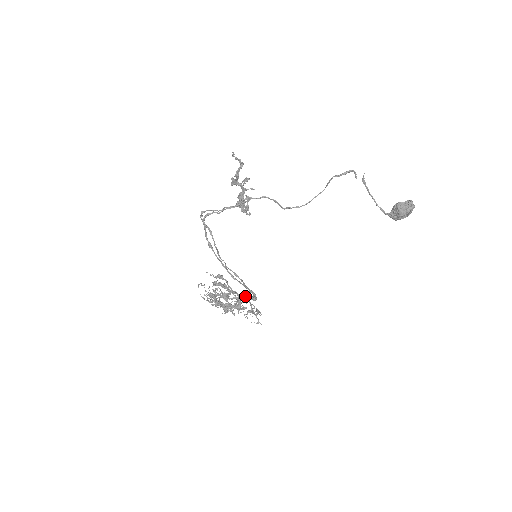
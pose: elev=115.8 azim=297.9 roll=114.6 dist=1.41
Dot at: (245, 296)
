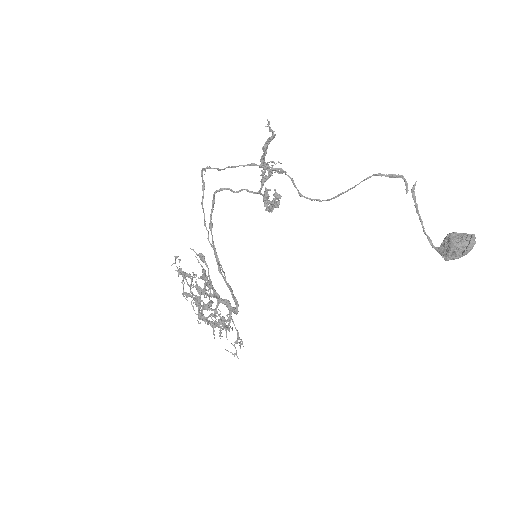
Dot at: (225, 301)
